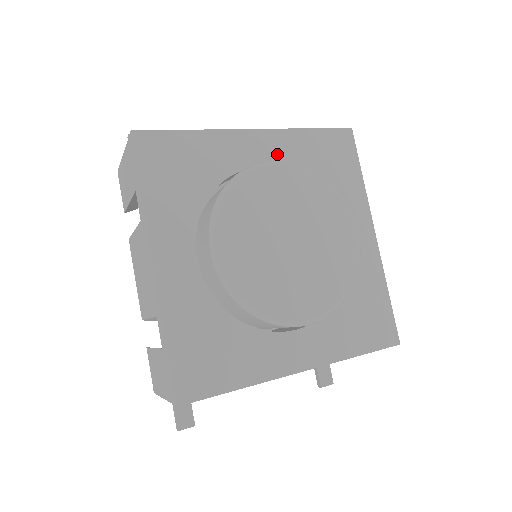
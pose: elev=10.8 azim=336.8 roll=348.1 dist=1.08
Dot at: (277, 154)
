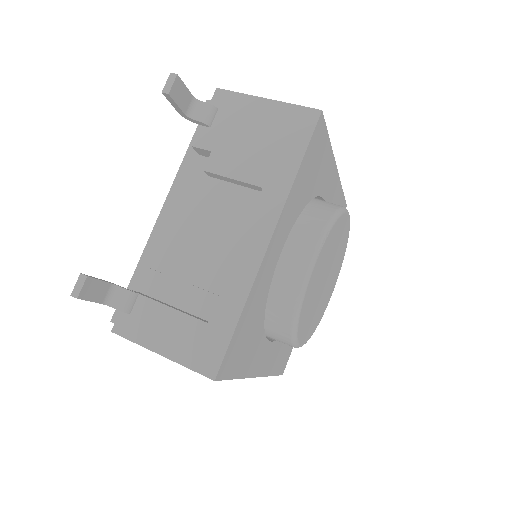
Dot at: (286, 227)
